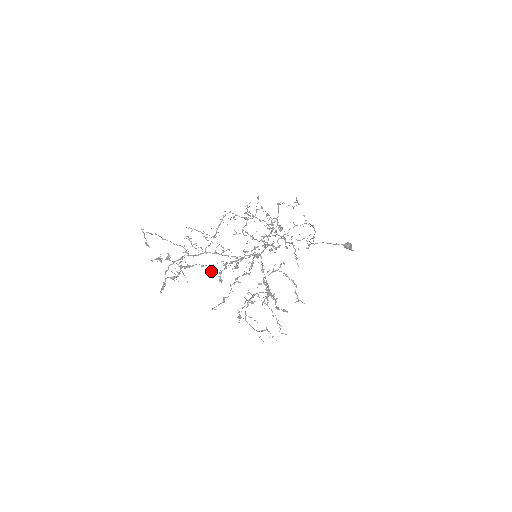
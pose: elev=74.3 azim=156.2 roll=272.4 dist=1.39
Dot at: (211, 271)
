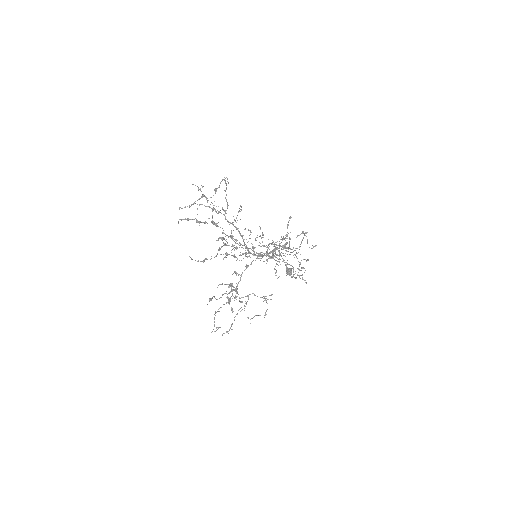
Dot at: occluded
